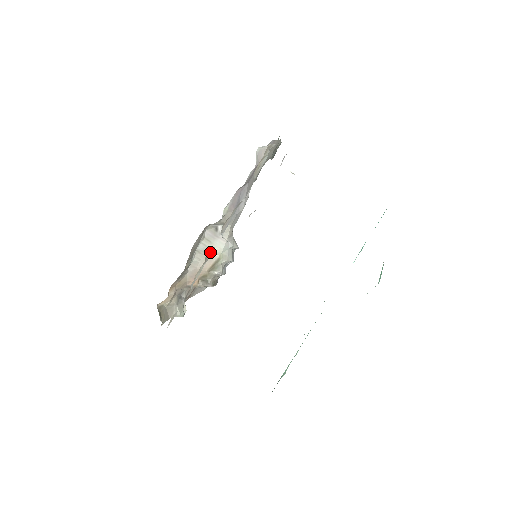
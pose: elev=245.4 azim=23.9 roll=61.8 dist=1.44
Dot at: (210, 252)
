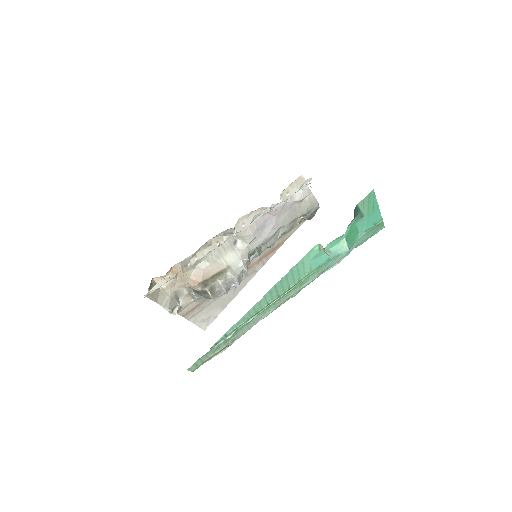
Dot at: (219, 240)
